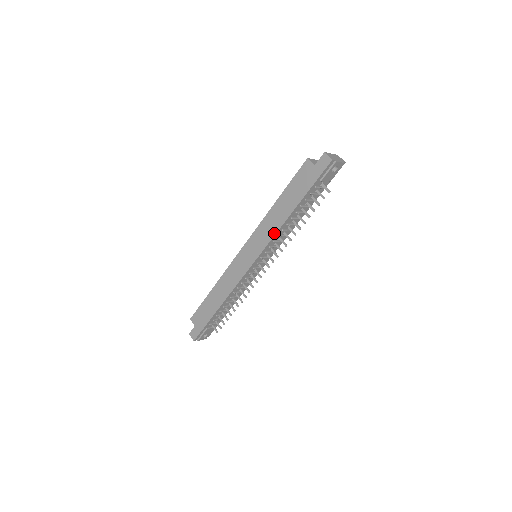
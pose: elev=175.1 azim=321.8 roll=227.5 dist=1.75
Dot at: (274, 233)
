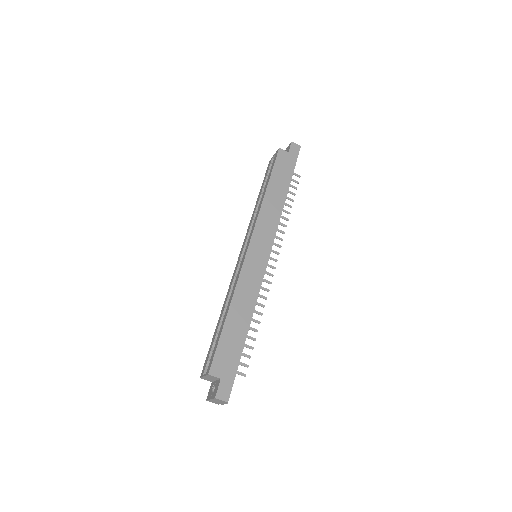
Dot at: (279, 217)
